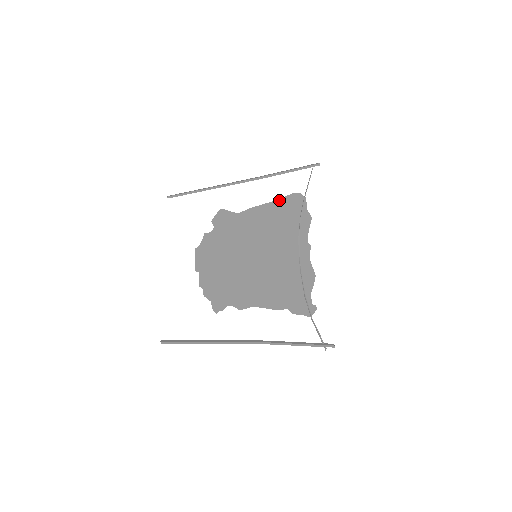
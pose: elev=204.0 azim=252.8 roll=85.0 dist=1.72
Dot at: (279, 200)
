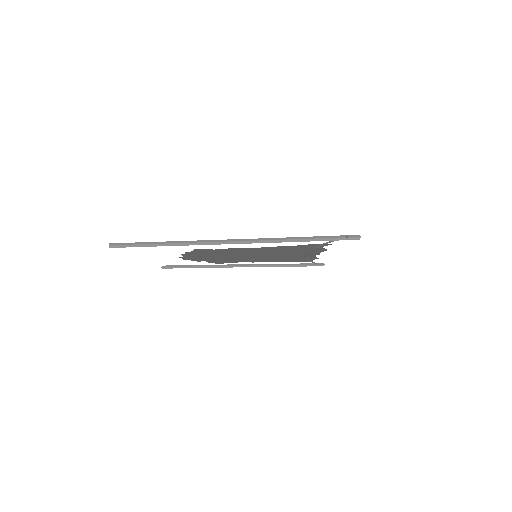
Dot at: occluded
